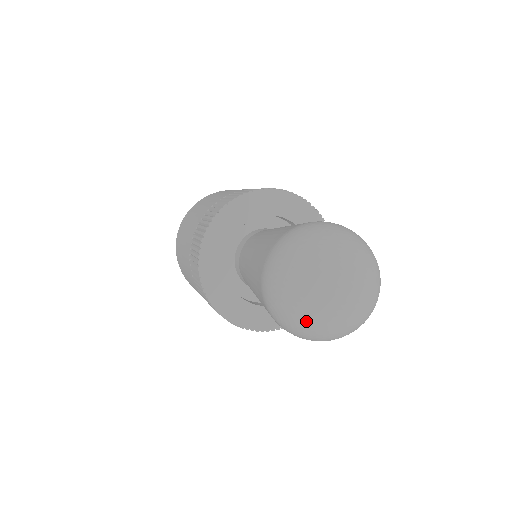
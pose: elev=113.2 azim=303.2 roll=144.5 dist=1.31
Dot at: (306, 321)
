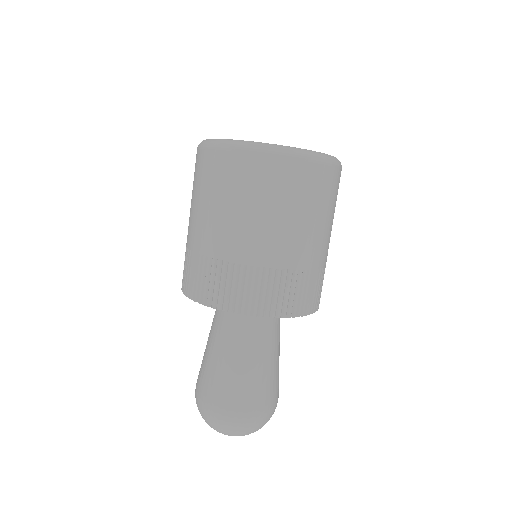
Dot at: occluded
